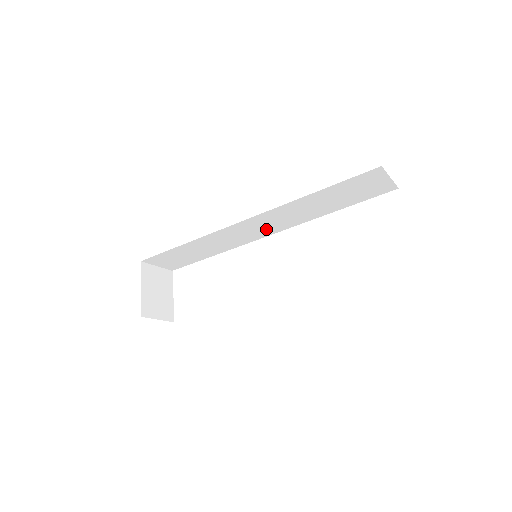
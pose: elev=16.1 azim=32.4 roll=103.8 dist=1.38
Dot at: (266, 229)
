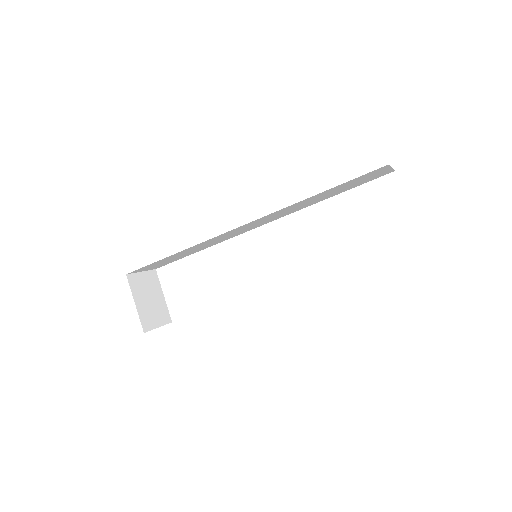
Dot at: (259, 224)
